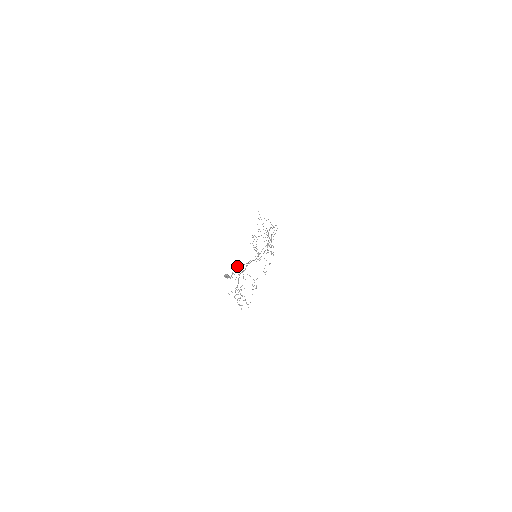
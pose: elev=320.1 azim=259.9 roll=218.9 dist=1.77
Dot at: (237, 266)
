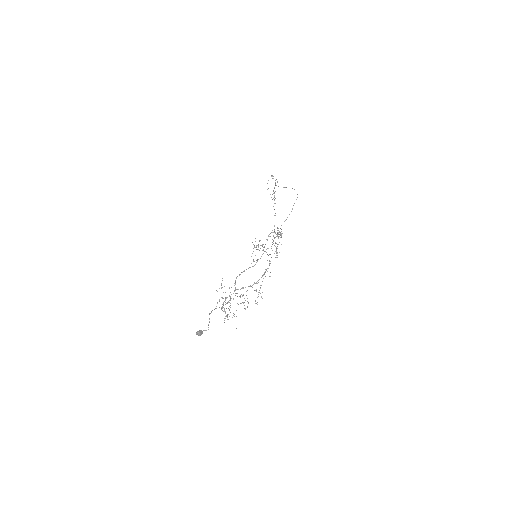
Dot at: occluded
